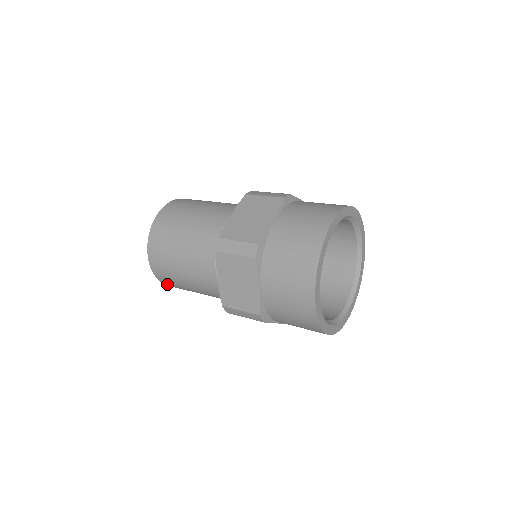
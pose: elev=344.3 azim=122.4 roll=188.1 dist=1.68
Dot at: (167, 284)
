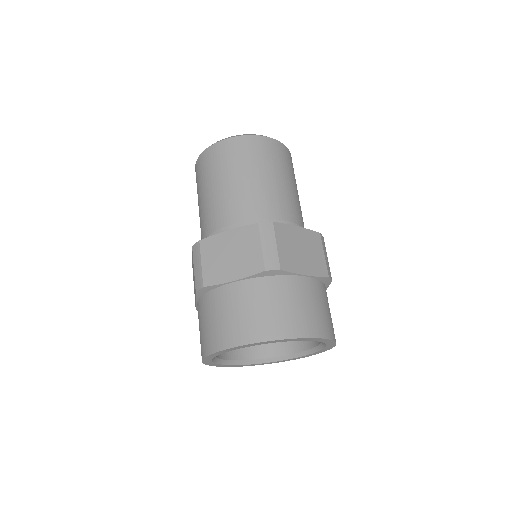
Dot at: occluded
